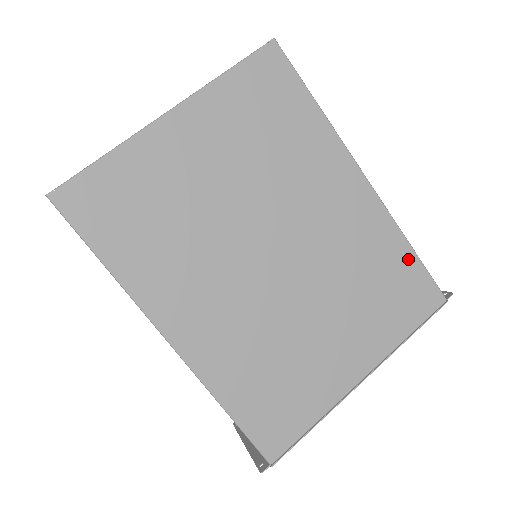
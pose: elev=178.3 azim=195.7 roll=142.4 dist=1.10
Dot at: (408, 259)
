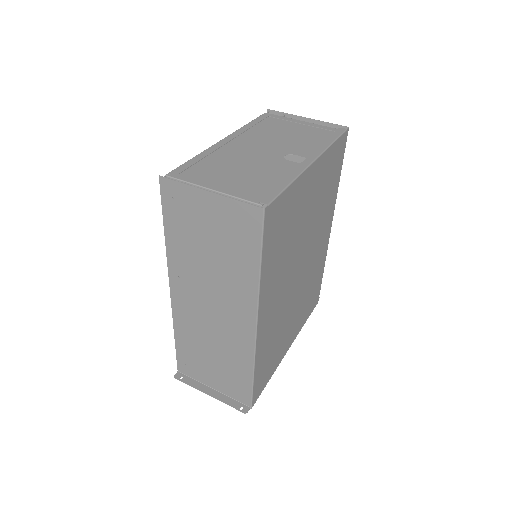
Dot at: (321, 277)
